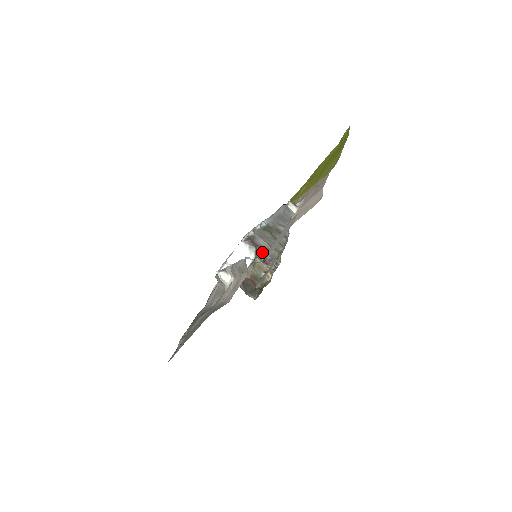
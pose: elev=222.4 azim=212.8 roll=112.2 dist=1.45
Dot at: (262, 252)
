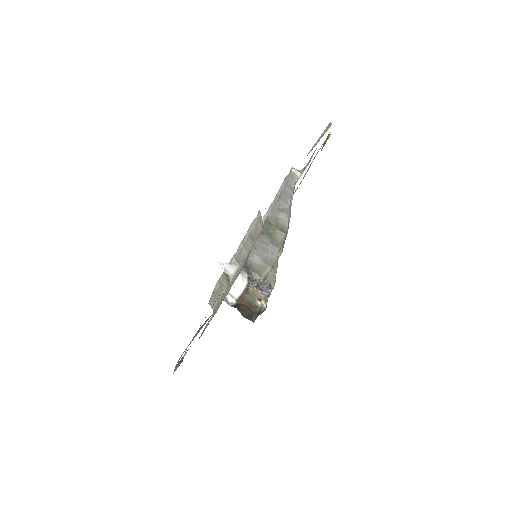
Dot at: (255, 275)
